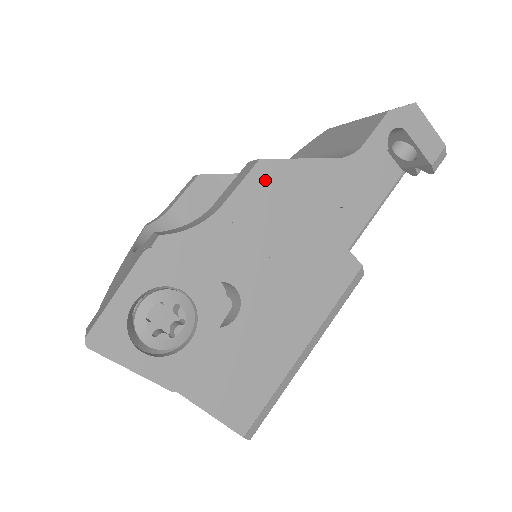
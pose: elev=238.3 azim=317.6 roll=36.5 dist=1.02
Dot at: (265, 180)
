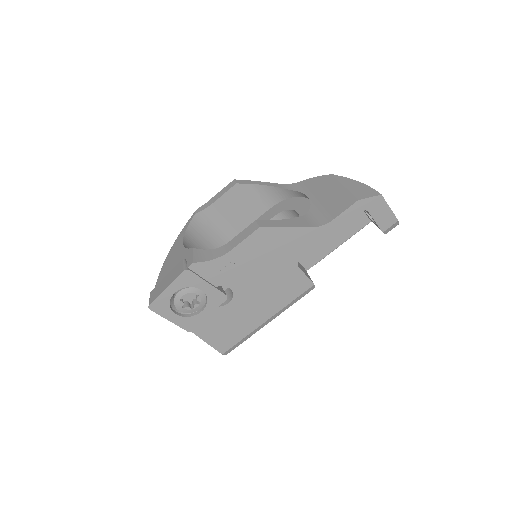
Dot at: (260, 238)
